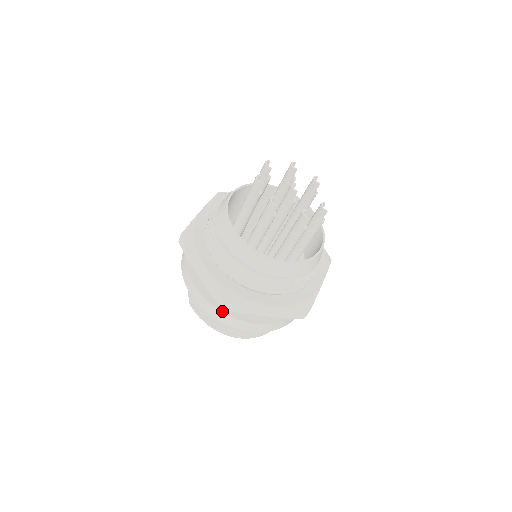
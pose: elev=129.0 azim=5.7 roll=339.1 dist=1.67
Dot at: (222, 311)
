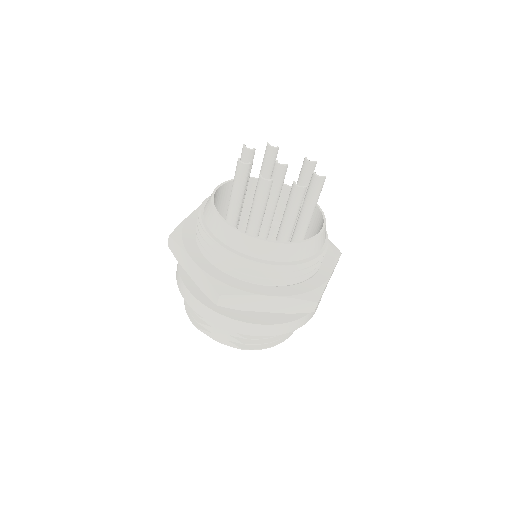
Dot at: (299, 318)
